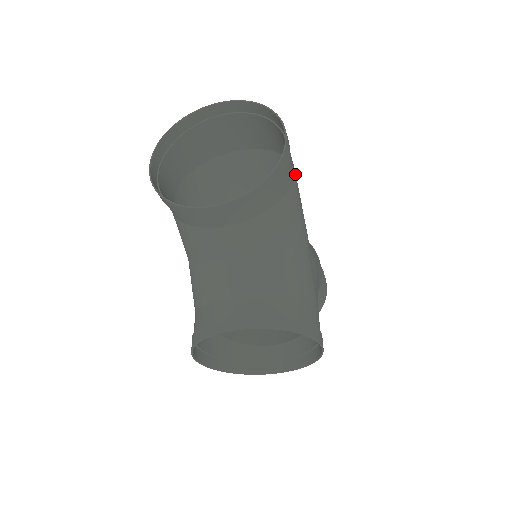
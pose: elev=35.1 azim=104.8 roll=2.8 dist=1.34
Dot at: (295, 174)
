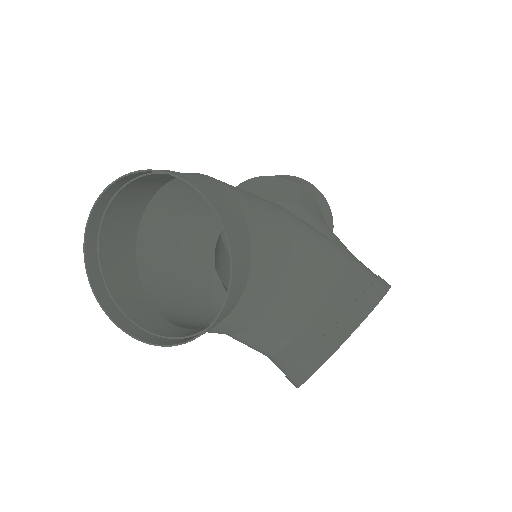
Dot at: (231, 191)
